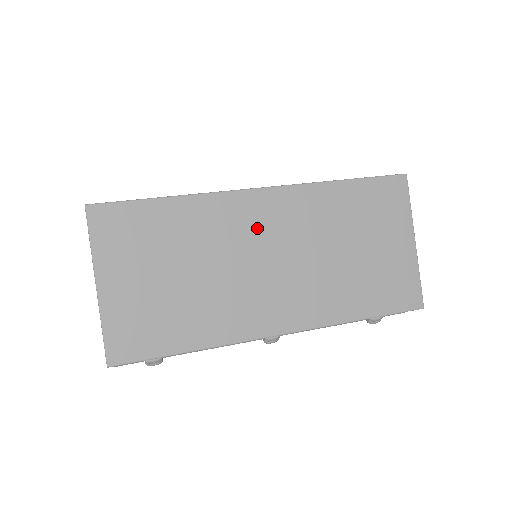
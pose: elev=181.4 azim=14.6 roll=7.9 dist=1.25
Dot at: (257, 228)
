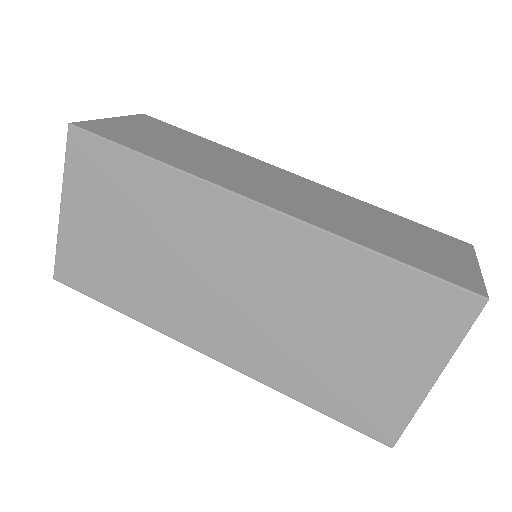
Dot at: (232, 245)
